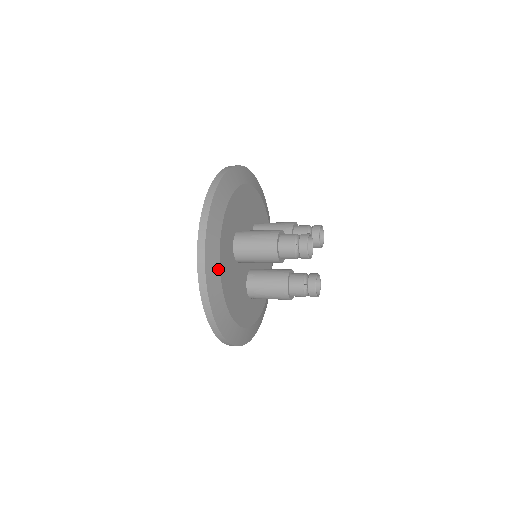
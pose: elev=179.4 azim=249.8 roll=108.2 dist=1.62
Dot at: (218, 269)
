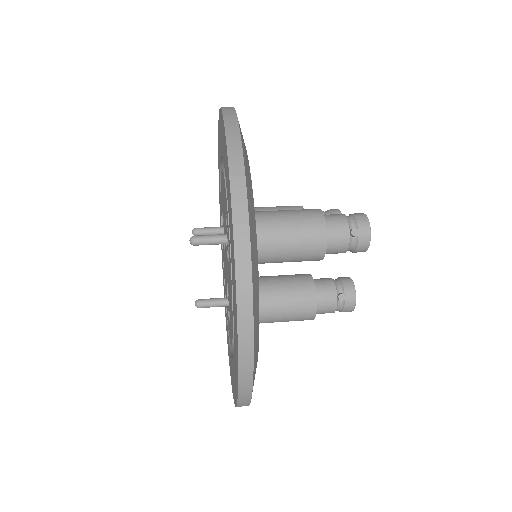
Dot at: (257, 270)
